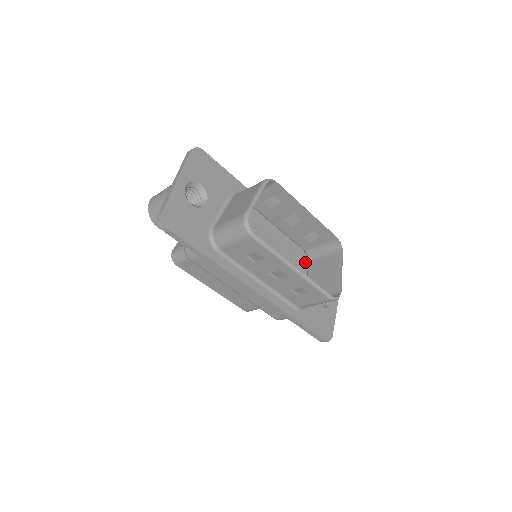
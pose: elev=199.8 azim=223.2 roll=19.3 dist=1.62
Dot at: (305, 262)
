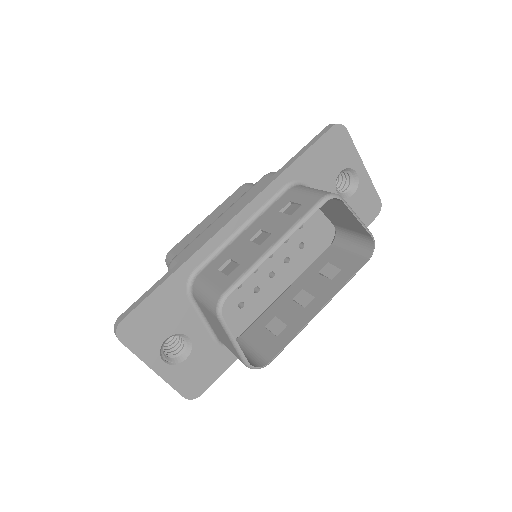
Dot at: occluded
